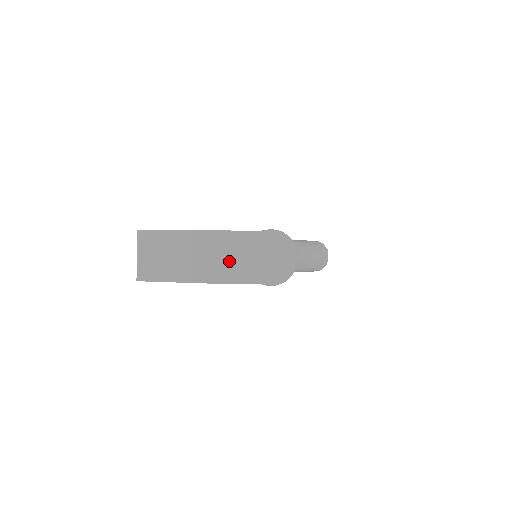
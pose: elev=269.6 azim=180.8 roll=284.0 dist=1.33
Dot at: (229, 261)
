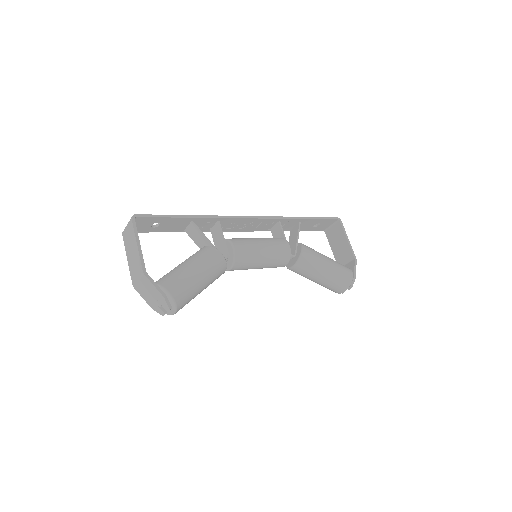
Dot at: (138, 281)
